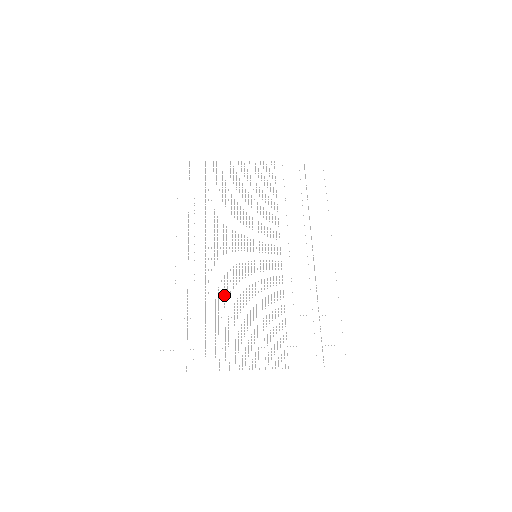
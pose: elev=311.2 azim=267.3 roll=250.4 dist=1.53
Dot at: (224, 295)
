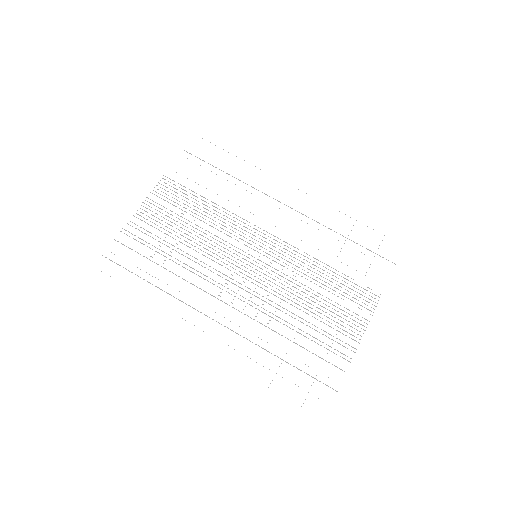
Dot at: occluded
